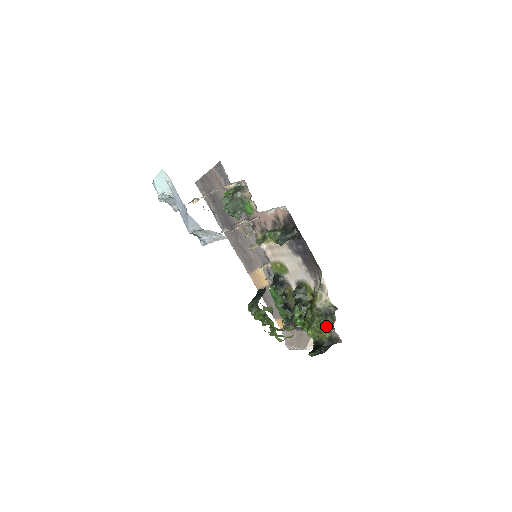
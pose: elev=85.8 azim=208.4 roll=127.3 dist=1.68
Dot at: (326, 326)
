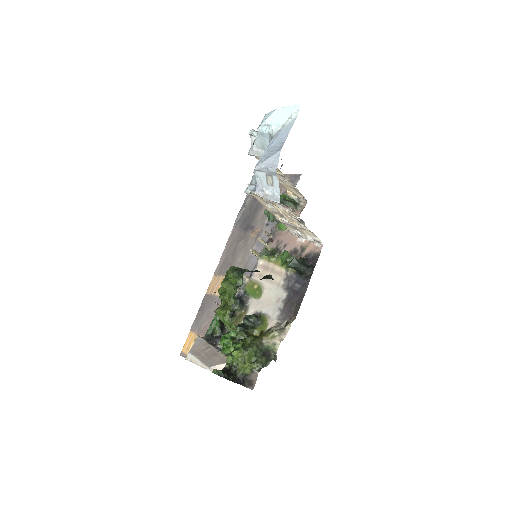
Dot at: (256, 362)
